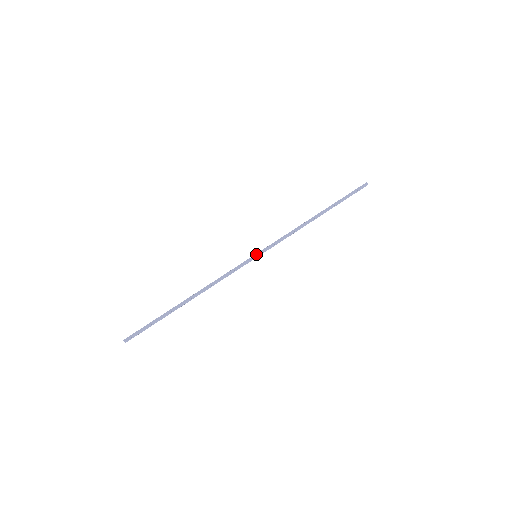
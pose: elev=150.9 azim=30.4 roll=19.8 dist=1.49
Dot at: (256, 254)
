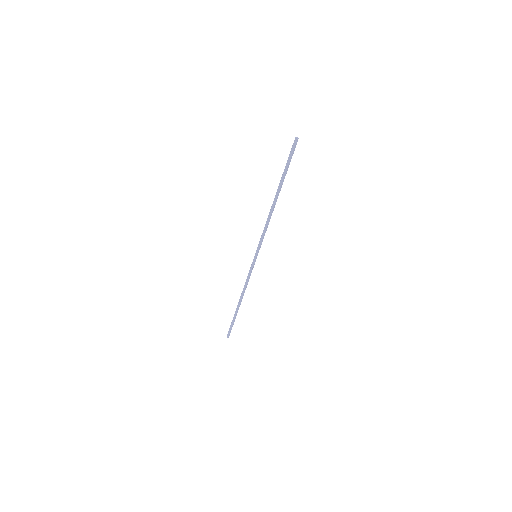
Dot at: (255, 256)
